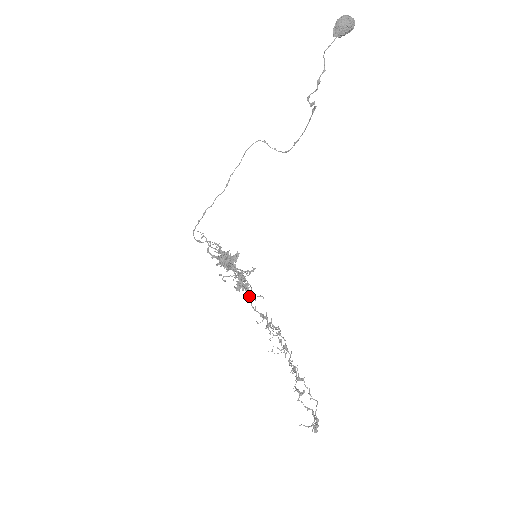
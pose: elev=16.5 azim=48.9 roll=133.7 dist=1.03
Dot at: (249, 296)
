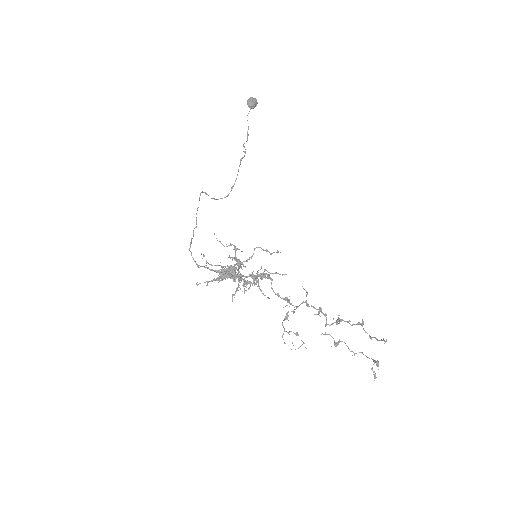
Dot at: (271, 283)
